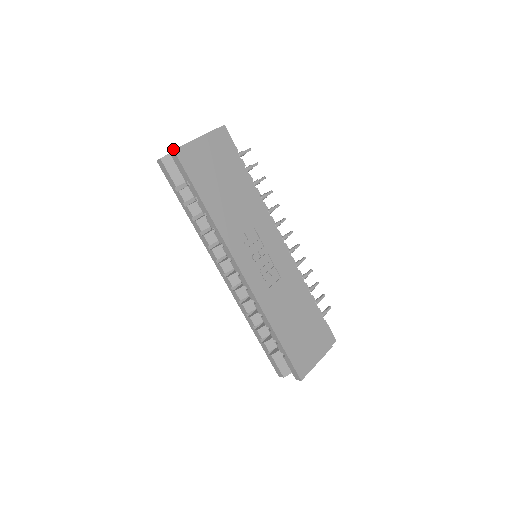
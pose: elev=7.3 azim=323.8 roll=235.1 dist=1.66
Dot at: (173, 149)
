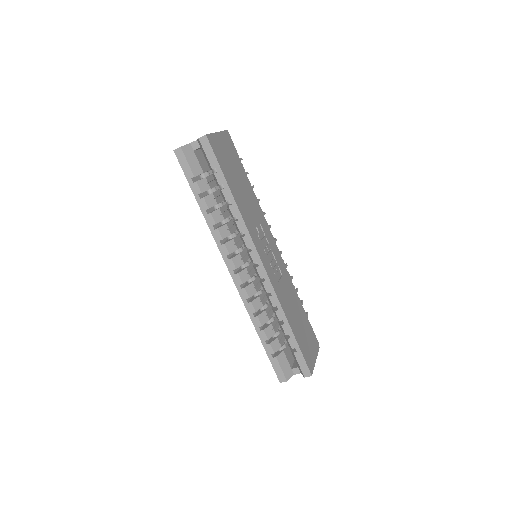
Dot at: (206, 134)
